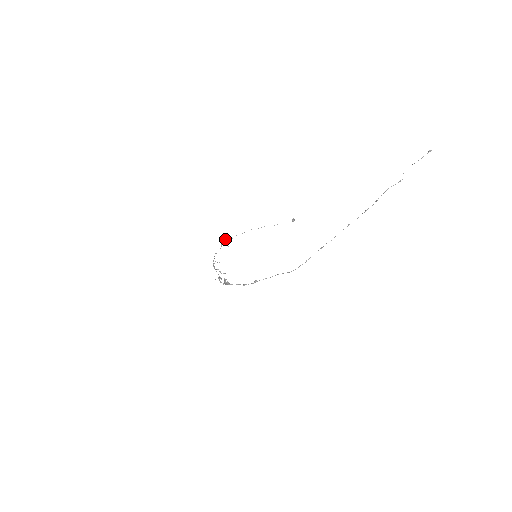
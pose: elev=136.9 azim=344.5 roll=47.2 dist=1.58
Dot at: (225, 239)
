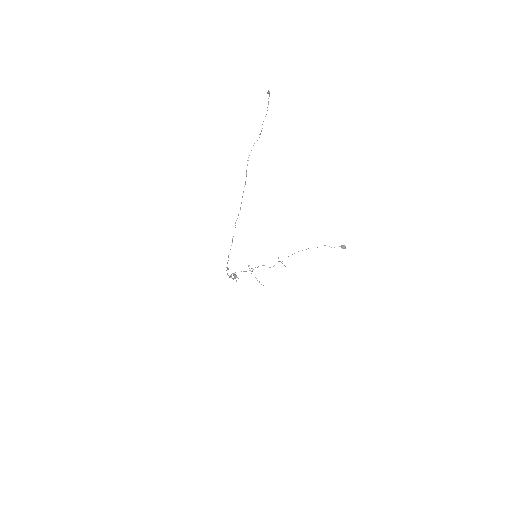
Dot at: occluded
